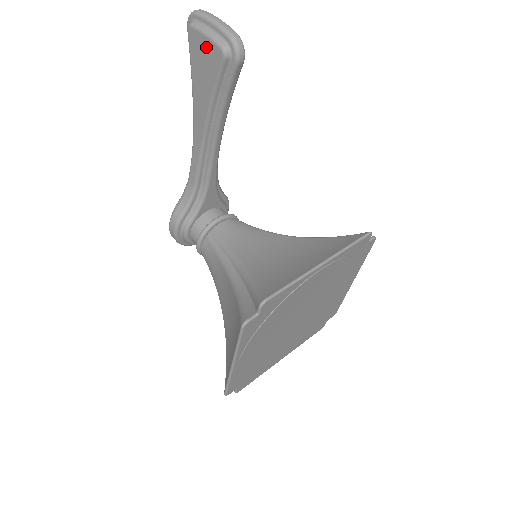
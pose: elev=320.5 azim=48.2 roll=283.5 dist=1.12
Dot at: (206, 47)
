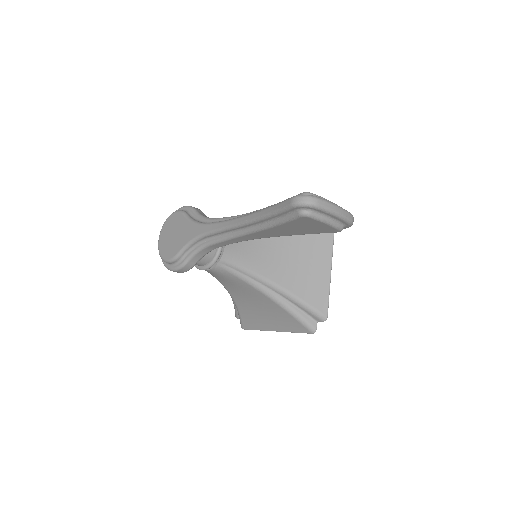
Dot at: (320, 226)
